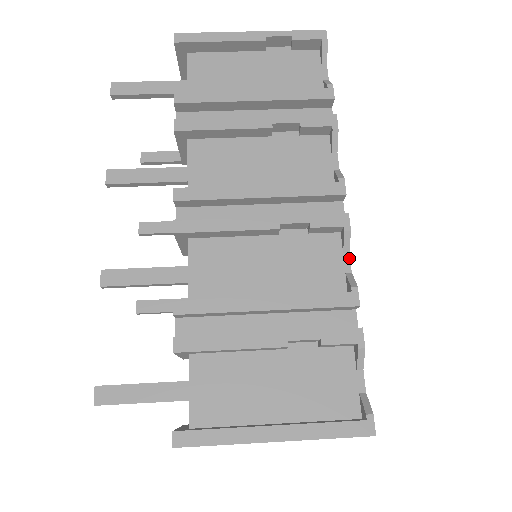
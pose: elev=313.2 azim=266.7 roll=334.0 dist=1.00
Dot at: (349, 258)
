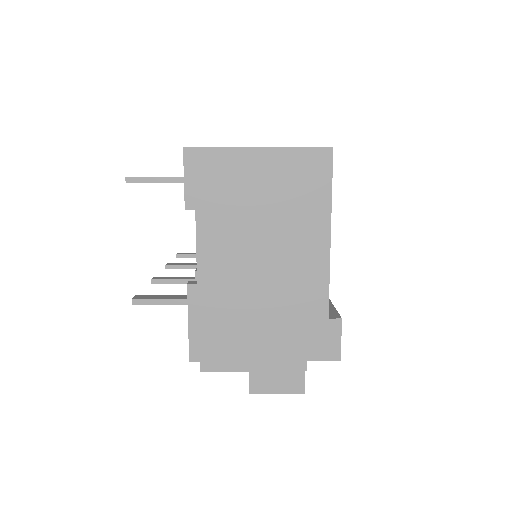
Dot at: occluded
